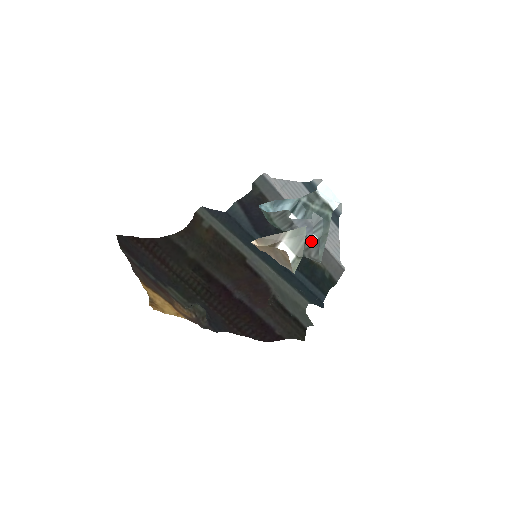
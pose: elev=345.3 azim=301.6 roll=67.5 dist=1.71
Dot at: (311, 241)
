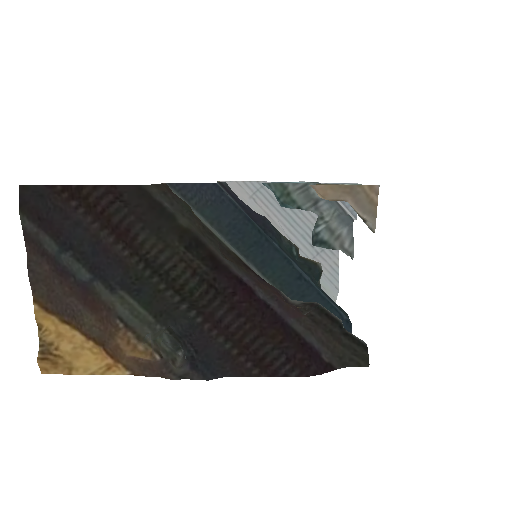
Dot at: (342, 226)
